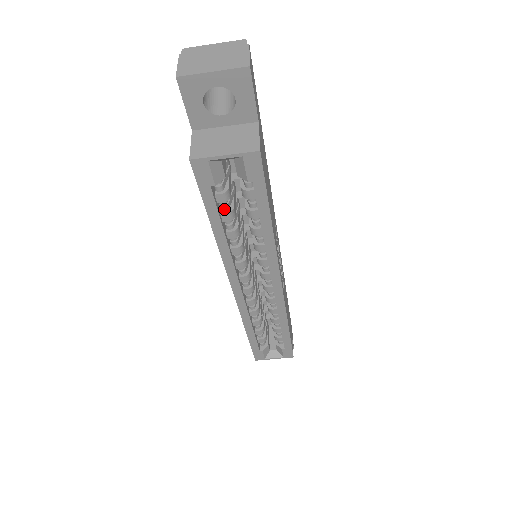
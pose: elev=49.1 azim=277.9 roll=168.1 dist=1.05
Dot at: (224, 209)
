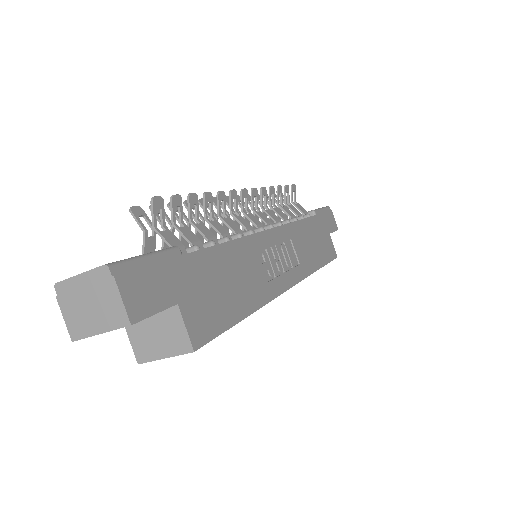
Dot at: occluded
